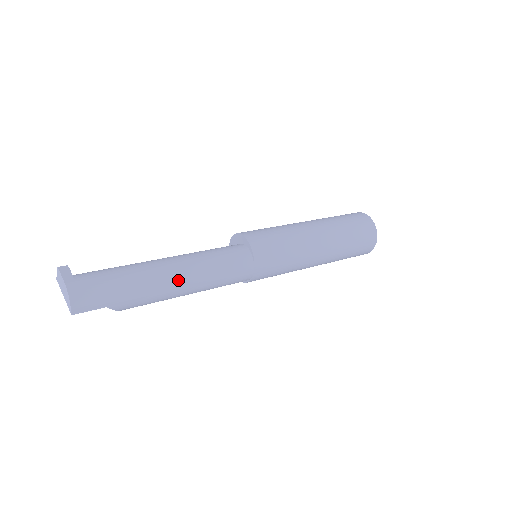
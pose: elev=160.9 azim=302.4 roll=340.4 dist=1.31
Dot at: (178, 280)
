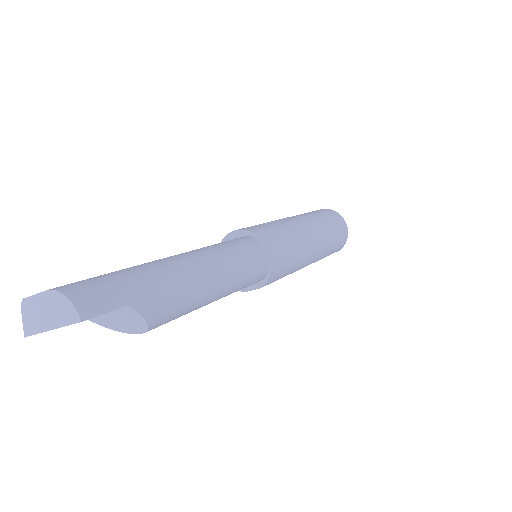
Dot at: (197, 263)
